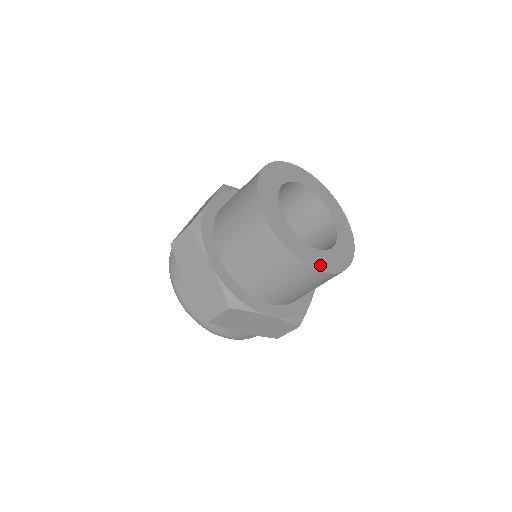
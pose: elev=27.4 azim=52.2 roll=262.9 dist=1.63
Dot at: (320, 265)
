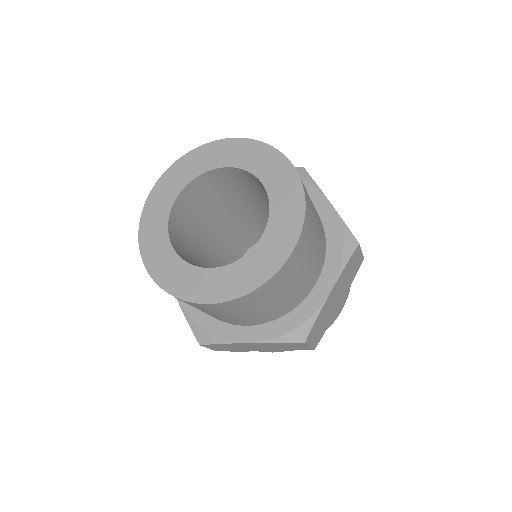
Dot at: (216, 293)
